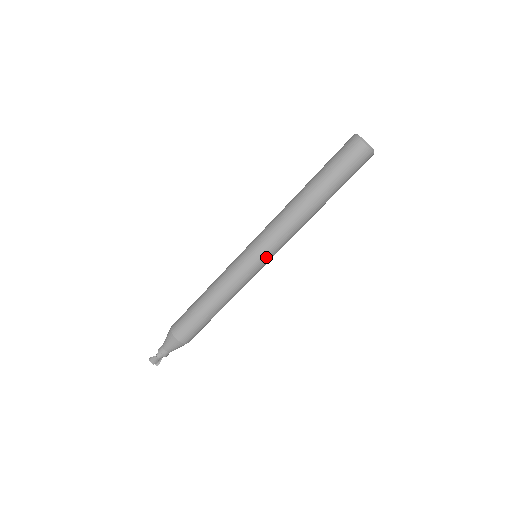
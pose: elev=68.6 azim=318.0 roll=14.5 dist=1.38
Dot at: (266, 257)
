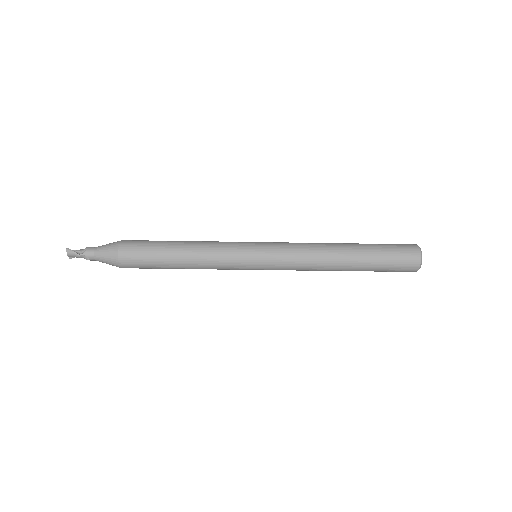
Dot at: (266, 269)
